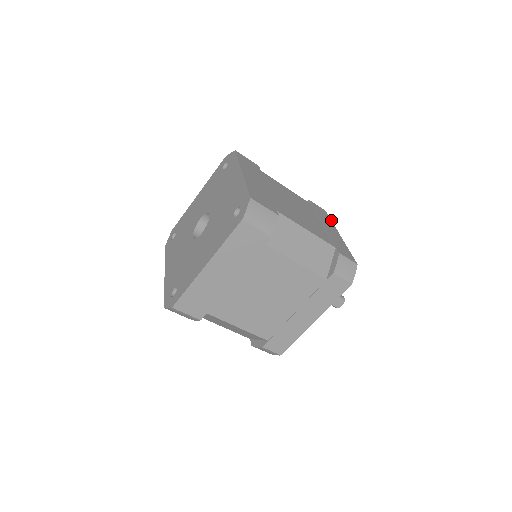
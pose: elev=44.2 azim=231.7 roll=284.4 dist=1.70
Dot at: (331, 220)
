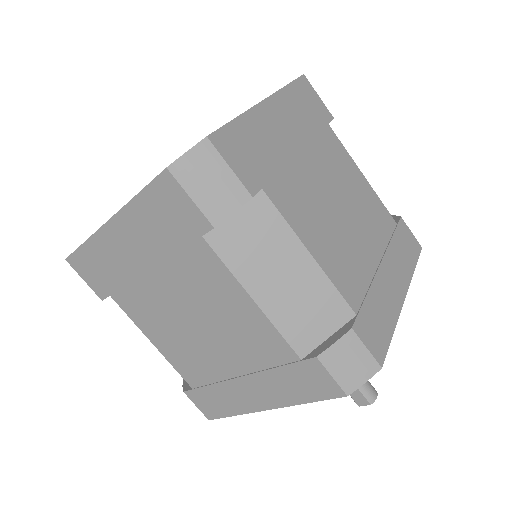
Dot at: (415, 266)
